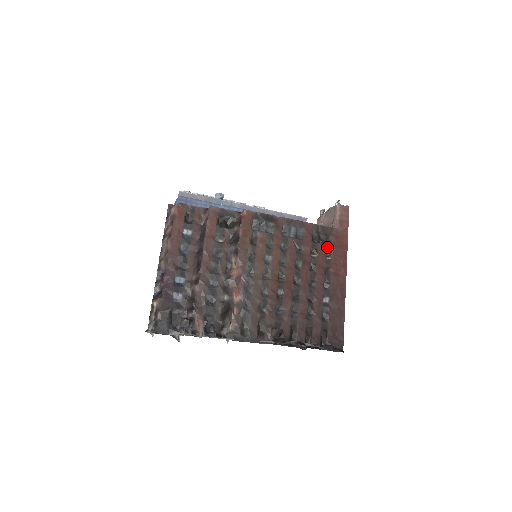
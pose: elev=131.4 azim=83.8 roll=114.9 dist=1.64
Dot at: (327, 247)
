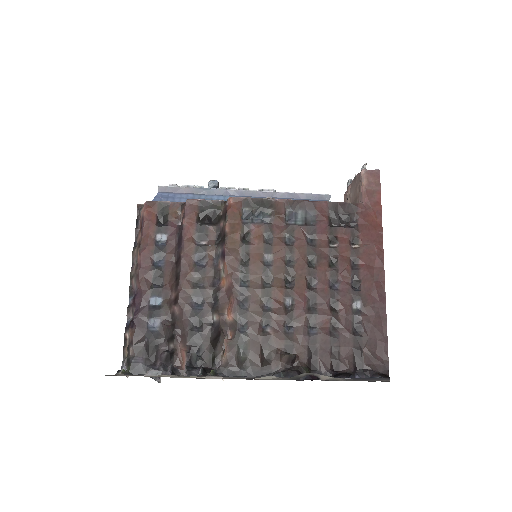
Dot at: (352, 231)
